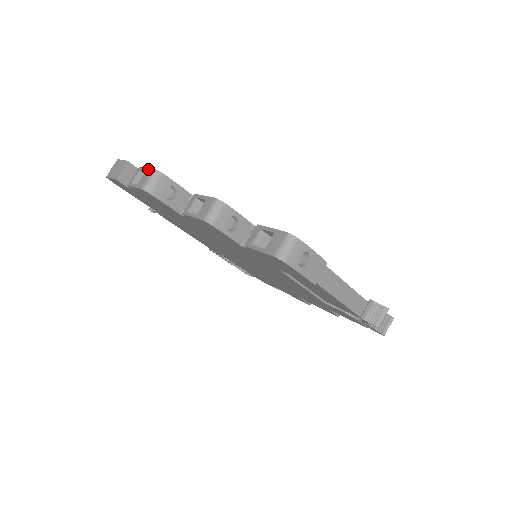
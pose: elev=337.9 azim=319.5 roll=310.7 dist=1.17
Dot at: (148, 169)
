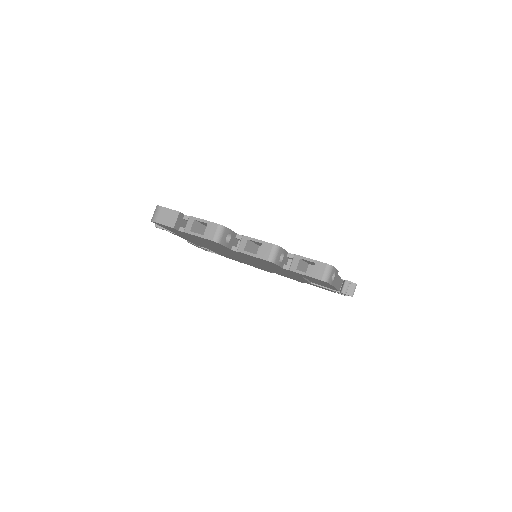
Dot at: (210, 223)
